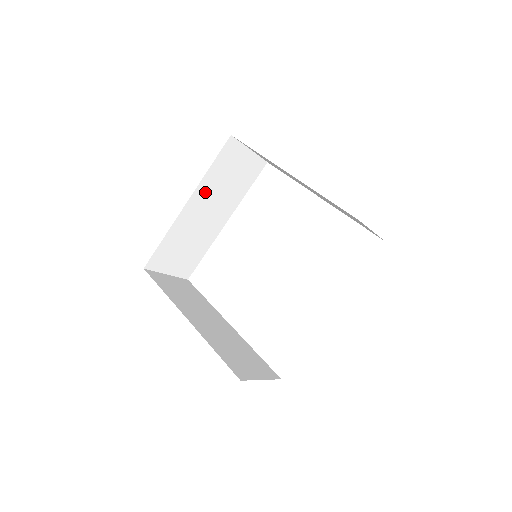
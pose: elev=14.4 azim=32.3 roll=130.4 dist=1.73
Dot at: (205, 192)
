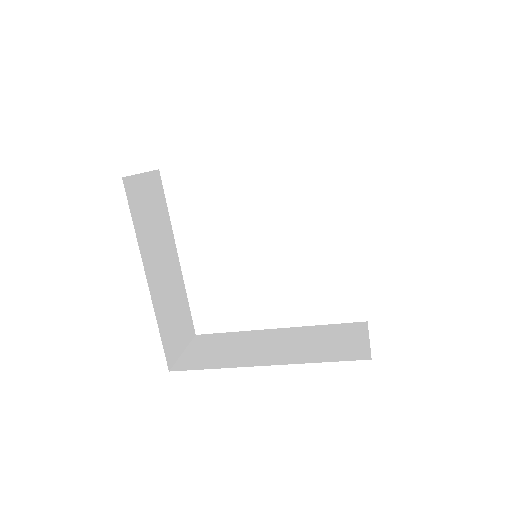
Dot at: (148, 252)
